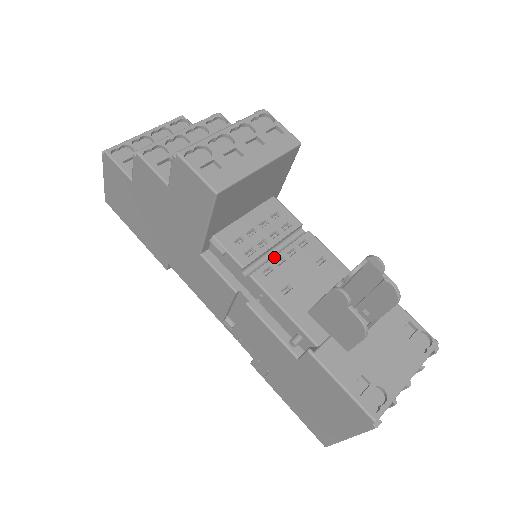
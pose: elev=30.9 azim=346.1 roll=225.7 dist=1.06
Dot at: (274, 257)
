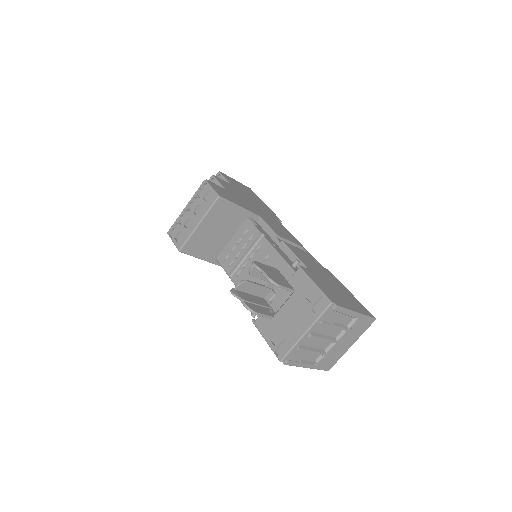
Dot at: (242, 263)
